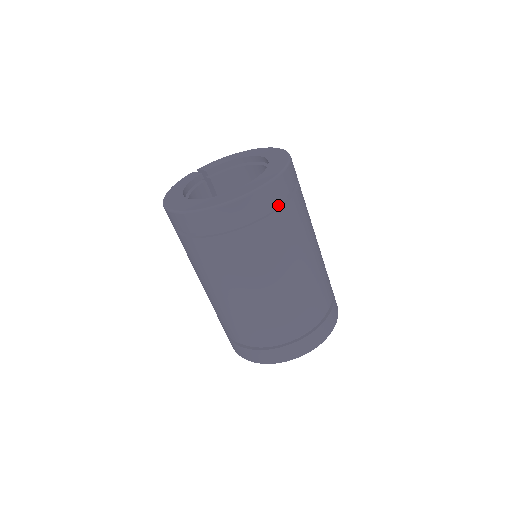
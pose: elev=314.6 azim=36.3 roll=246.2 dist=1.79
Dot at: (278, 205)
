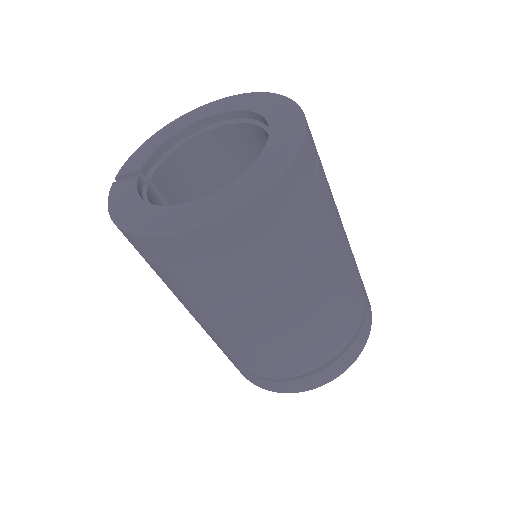
Dot at: occluded
